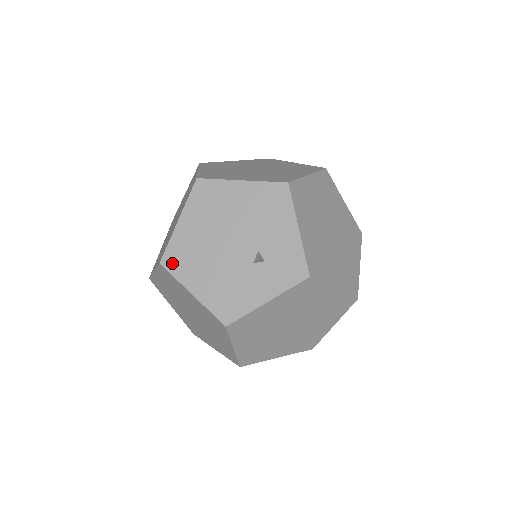
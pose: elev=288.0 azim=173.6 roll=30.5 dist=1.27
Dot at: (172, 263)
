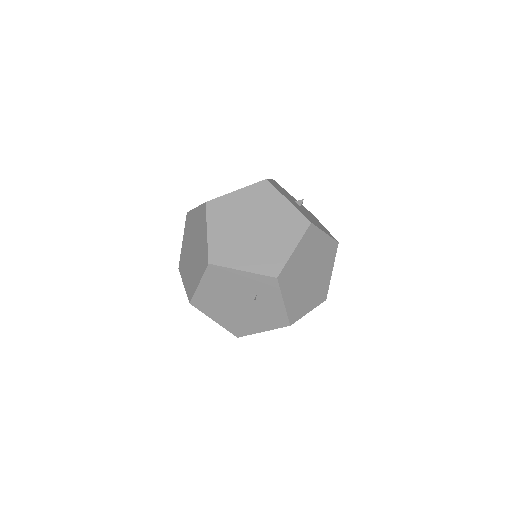
Dot at: (240, 333)
